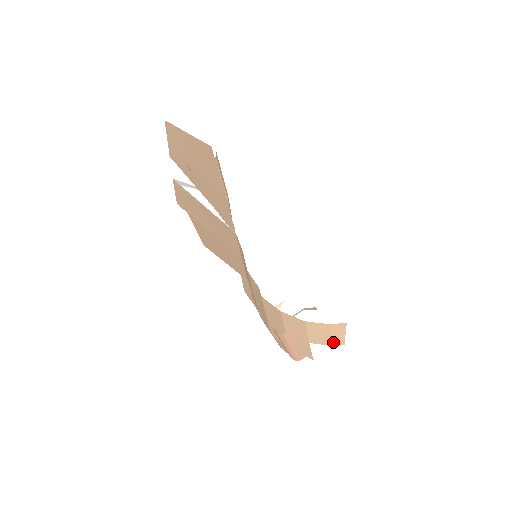
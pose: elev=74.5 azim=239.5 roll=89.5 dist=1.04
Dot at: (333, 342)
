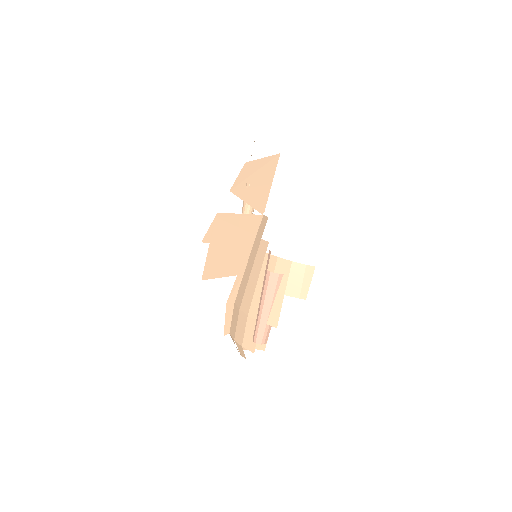
Dot at: (301, 292)
